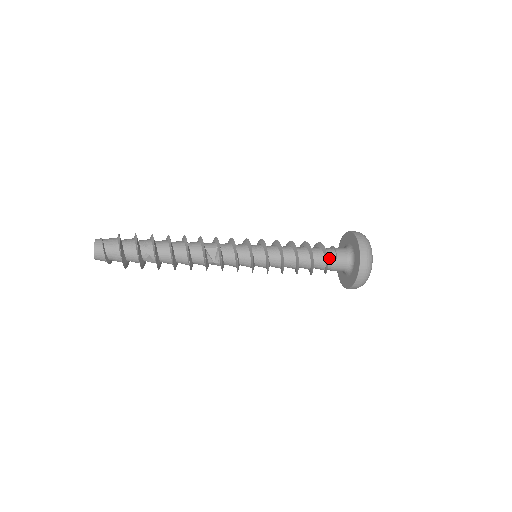
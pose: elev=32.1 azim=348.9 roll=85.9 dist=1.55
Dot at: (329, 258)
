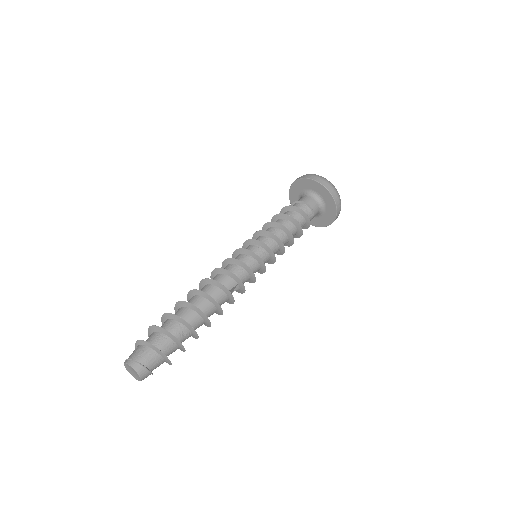
Dot at: occluded
